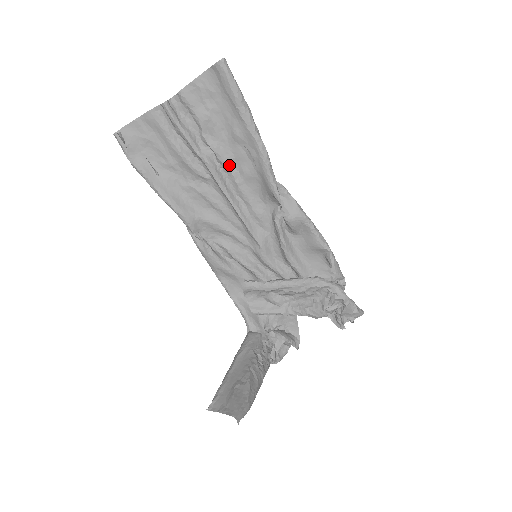
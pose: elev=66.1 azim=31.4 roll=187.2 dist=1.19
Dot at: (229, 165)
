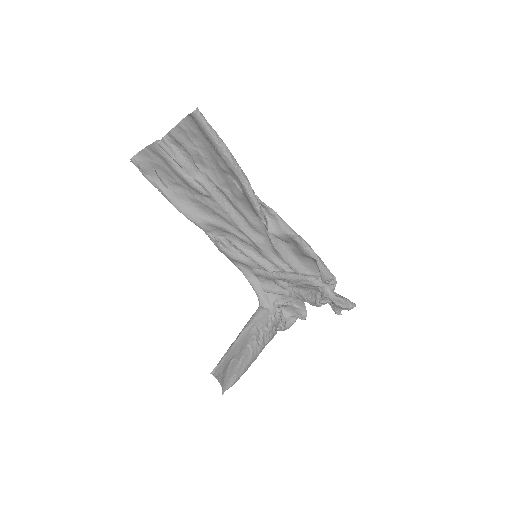
Dot at: (222, 187)
